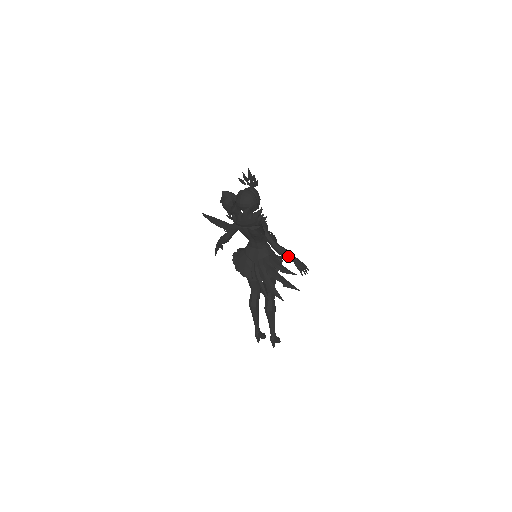
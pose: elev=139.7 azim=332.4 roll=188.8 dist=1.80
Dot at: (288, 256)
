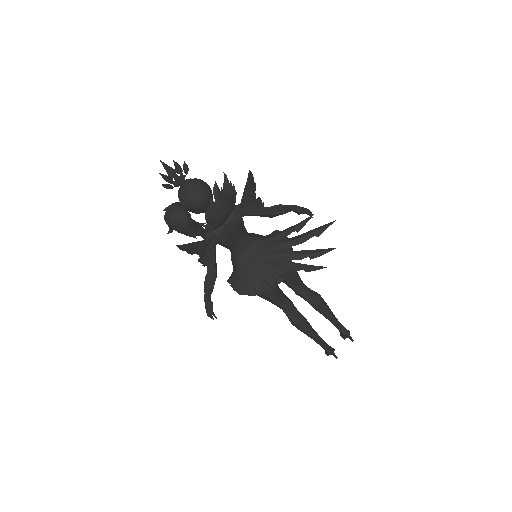
Dot at: (287, 208)
